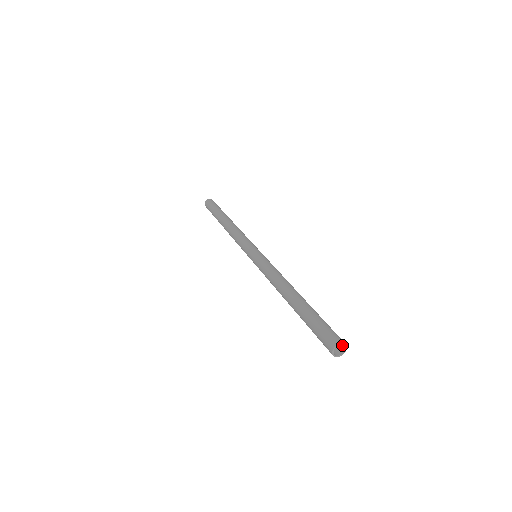
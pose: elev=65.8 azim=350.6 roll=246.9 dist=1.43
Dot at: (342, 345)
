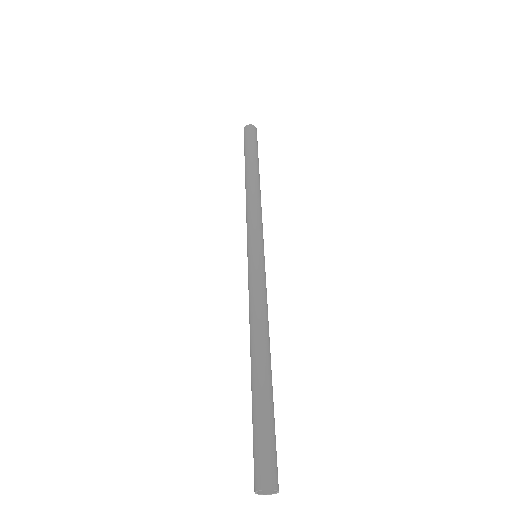
Dot at: (273, 481)
